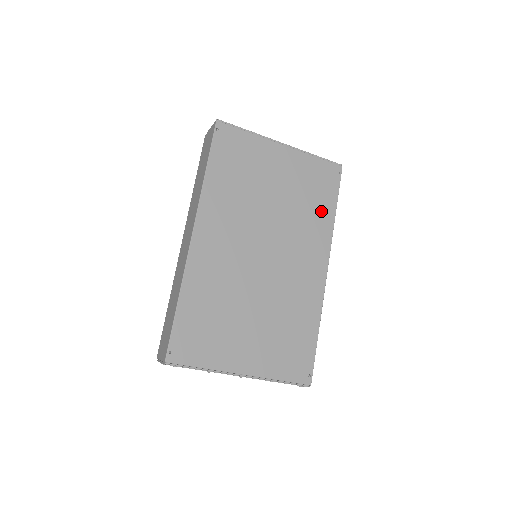
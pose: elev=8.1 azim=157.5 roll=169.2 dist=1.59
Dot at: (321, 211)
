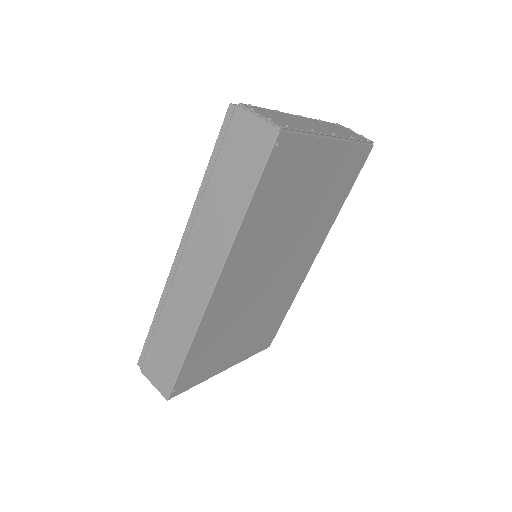
Dot at: (335, 204)
